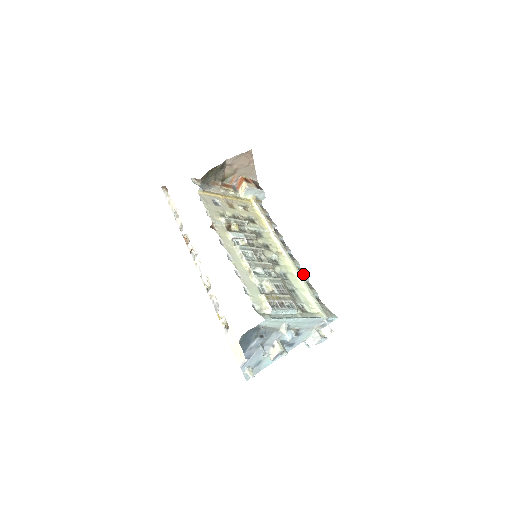
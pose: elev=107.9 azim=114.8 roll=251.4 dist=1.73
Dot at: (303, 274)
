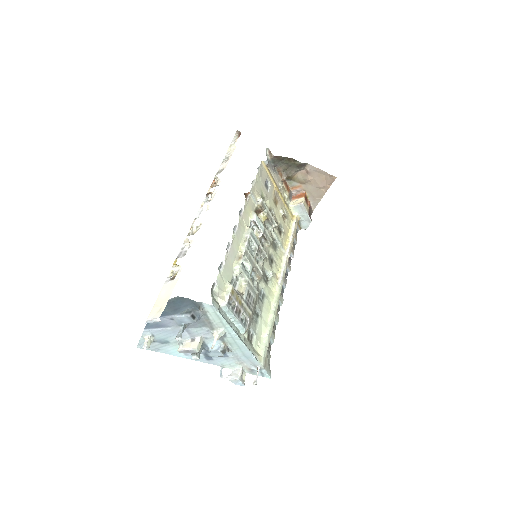
Dot at: (278, 314)
